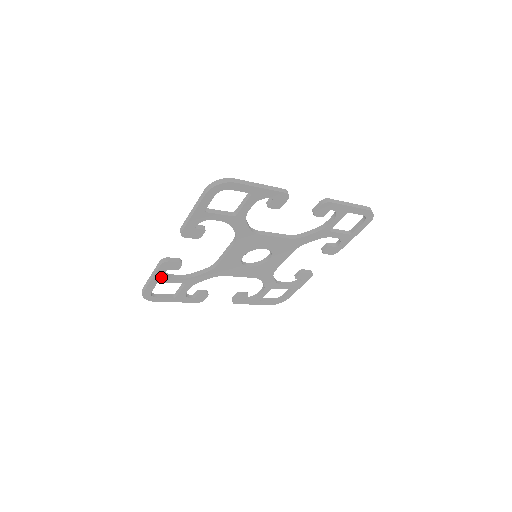
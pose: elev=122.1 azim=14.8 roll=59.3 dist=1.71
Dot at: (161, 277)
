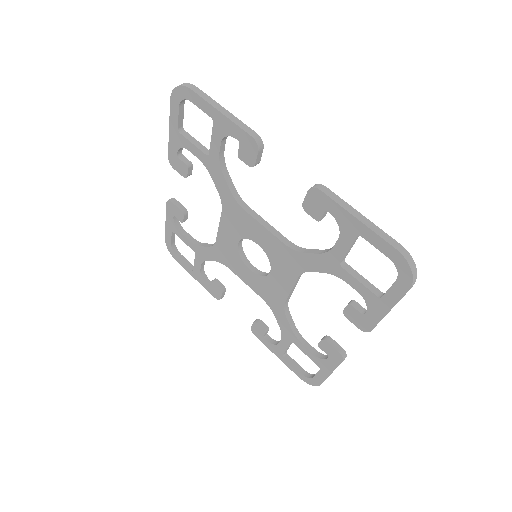
Dot at: (173, 225)
